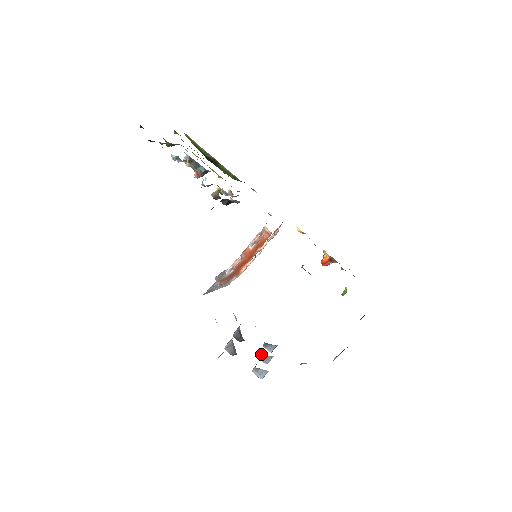
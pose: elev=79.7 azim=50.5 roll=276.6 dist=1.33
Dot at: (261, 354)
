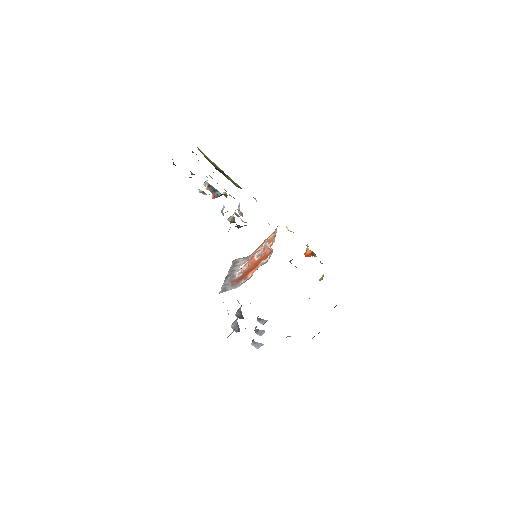
Dot at: (257, 329)
